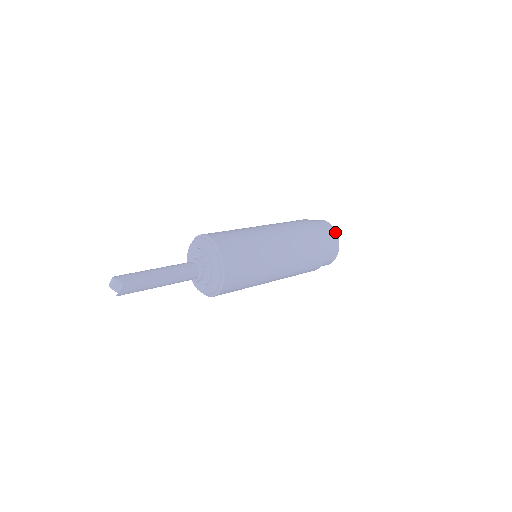
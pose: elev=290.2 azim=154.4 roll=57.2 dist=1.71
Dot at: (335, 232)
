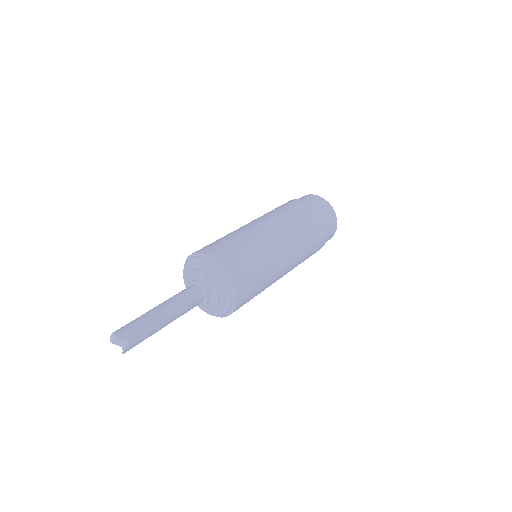
Dot at: (332, 209)
